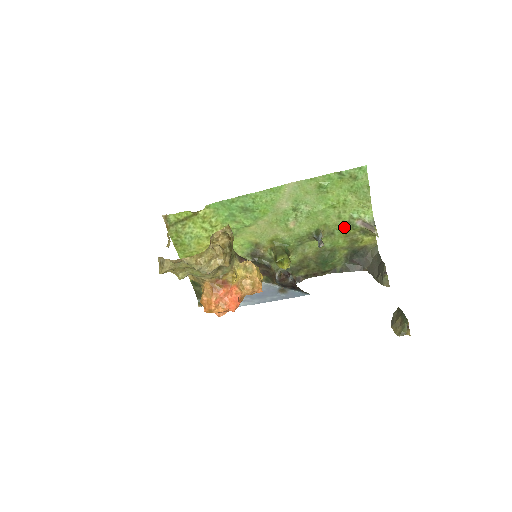
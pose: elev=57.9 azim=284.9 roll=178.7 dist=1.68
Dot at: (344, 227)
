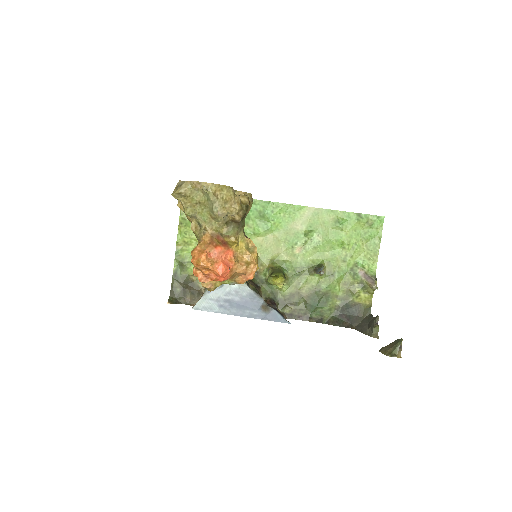
Dot at: (346, 273)
